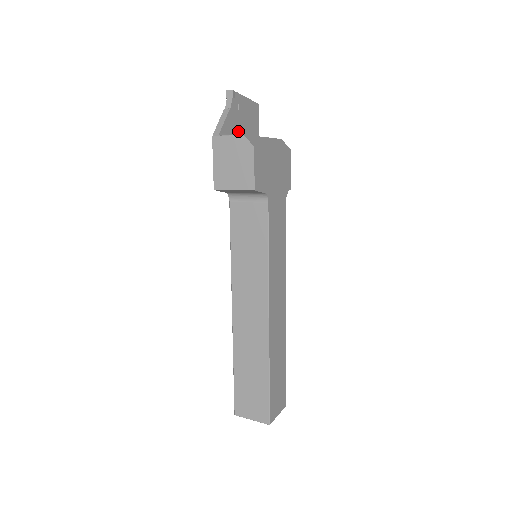
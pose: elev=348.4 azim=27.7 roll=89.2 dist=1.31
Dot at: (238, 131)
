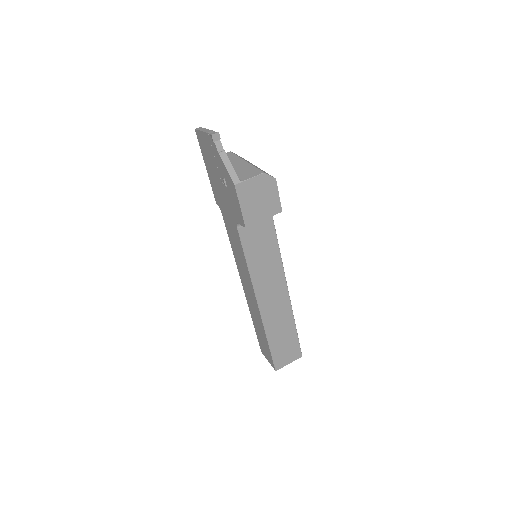
Dot at: occluded
